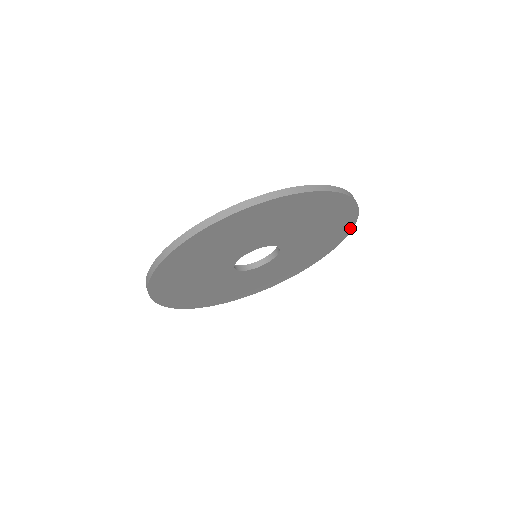
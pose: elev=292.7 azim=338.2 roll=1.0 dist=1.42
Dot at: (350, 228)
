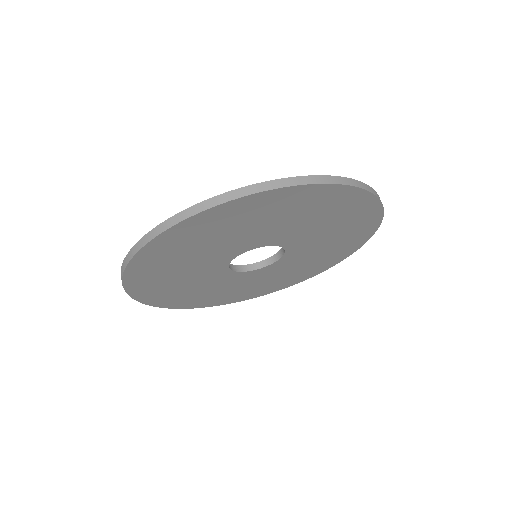
Dot at: (379, 214)
